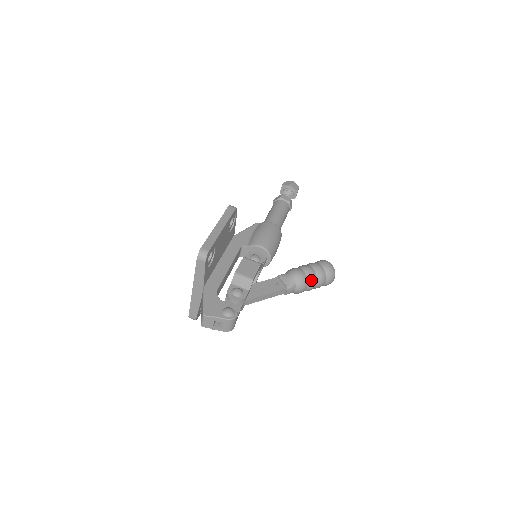
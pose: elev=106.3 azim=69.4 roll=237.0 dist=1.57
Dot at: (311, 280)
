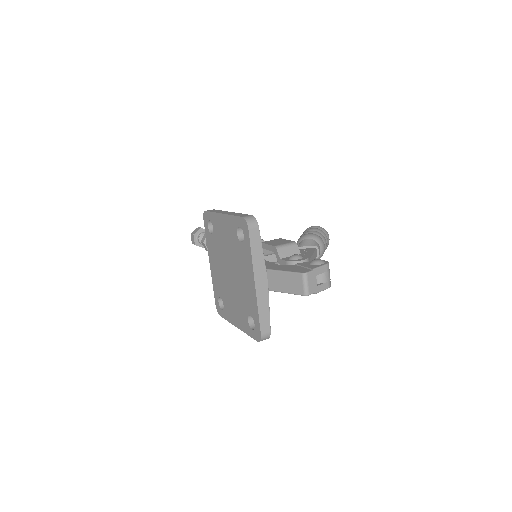
Dot at: (322, 236)
